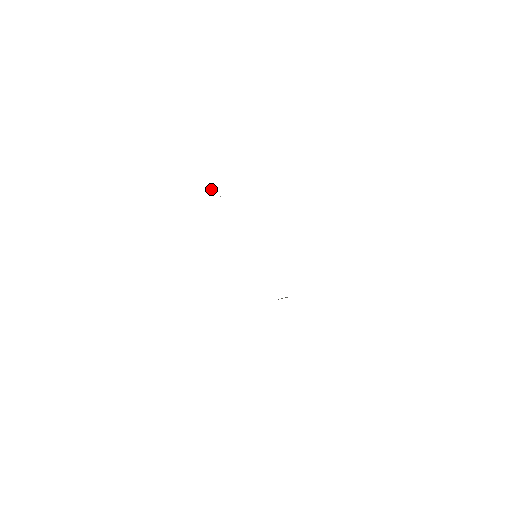
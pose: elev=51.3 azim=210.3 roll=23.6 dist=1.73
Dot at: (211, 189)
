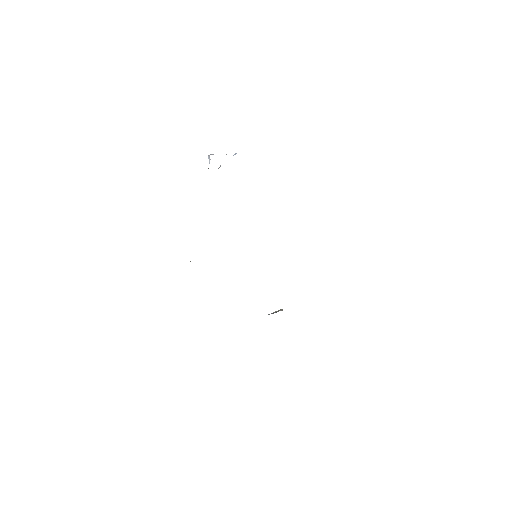
Dot at: (211, 154)
